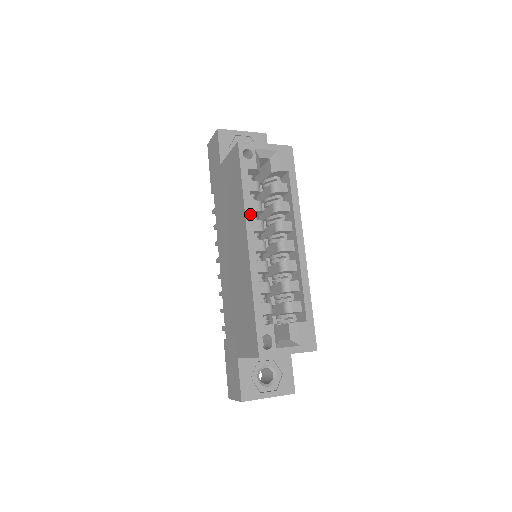
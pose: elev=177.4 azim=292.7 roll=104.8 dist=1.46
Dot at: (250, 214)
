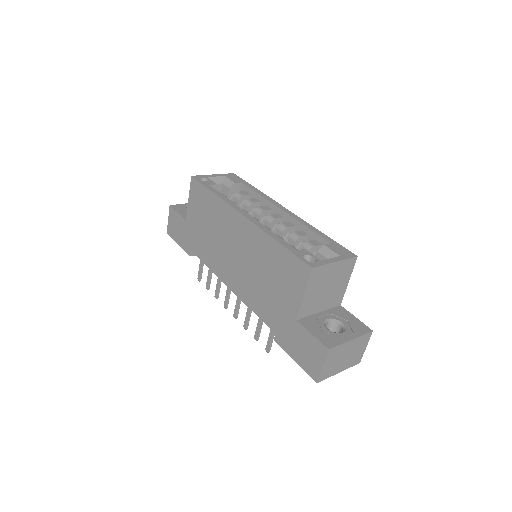
Dot at: (231, 202)
